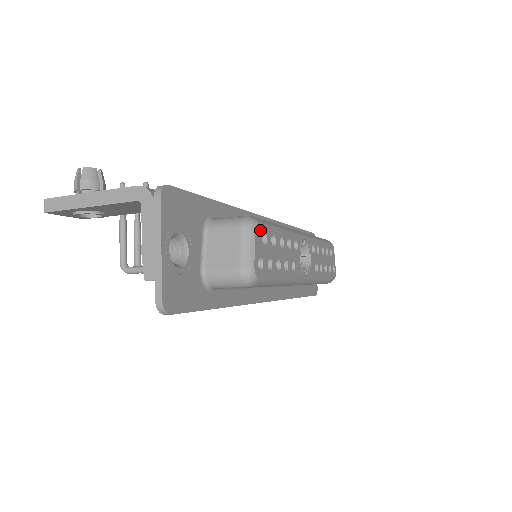
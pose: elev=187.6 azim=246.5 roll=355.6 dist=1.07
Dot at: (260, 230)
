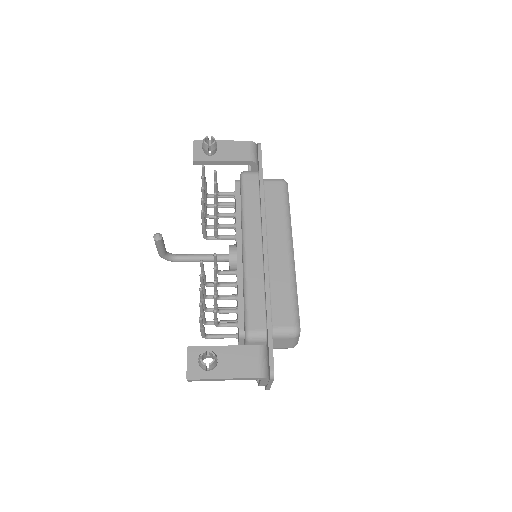
Dot at: (300, 328)
